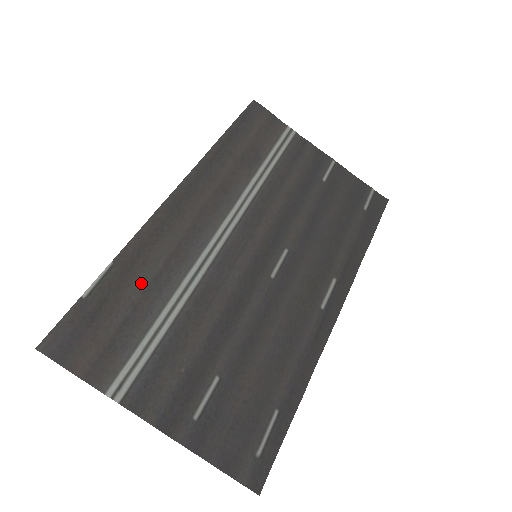
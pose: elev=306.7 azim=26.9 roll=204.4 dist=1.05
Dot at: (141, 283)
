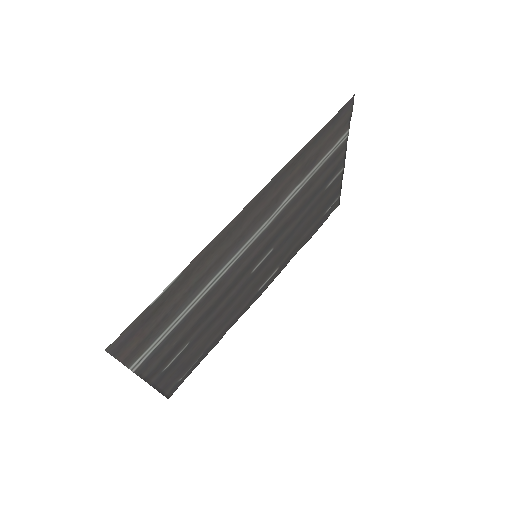
Dot at: (188, 287)
